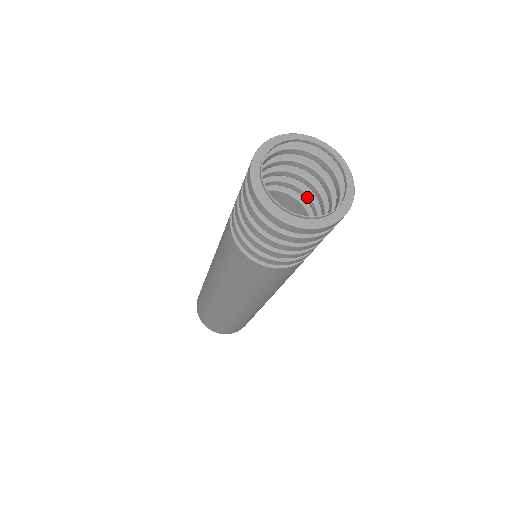
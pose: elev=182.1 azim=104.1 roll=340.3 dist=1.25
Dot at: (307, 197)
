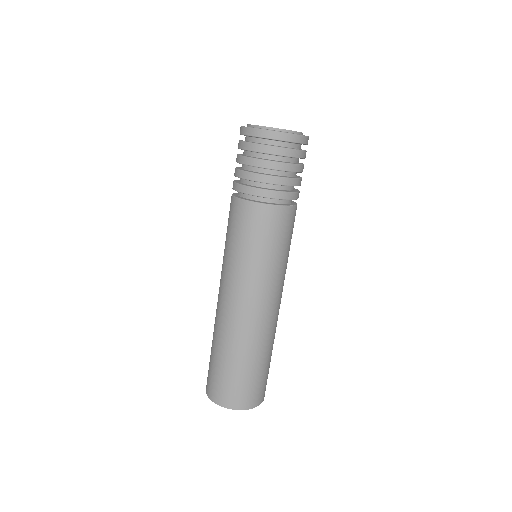
Dot at: occluded
